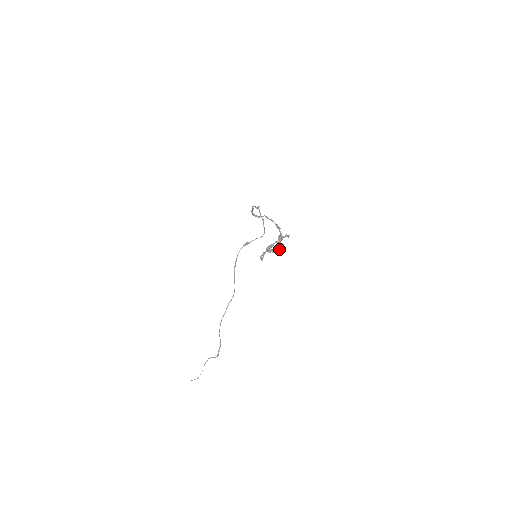
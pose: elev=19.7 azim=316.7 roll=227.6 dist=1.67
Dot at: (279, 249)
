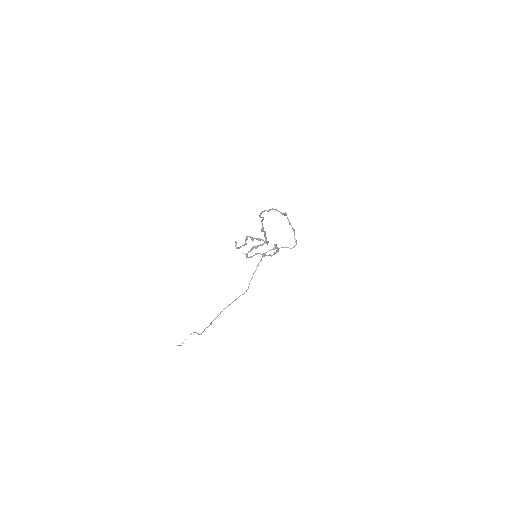
Dot at: occluded
